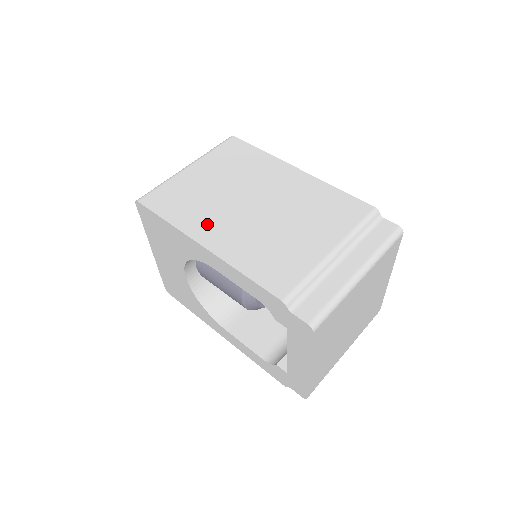
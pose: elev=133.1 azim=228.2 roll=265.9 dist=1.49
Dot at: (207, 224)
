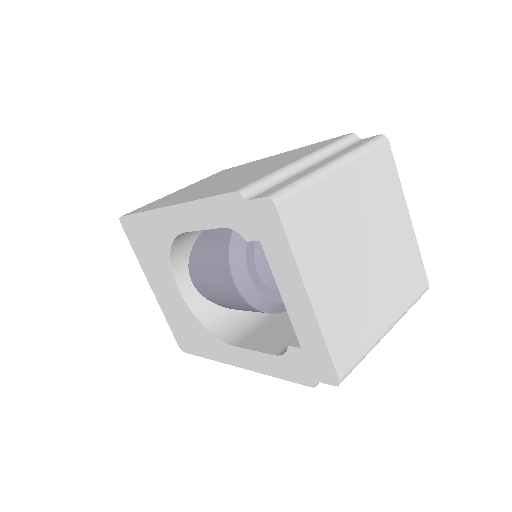
Dot at: (177, 199)
